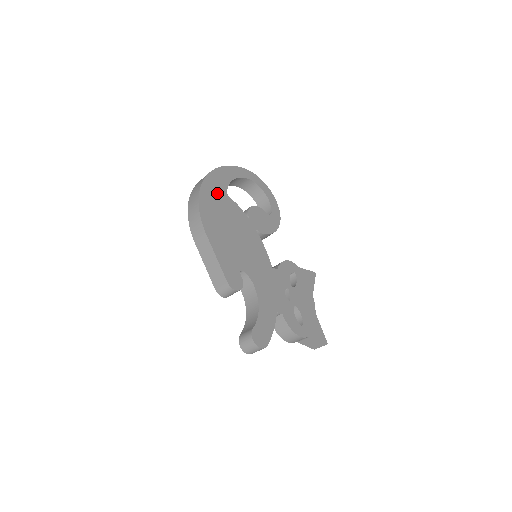
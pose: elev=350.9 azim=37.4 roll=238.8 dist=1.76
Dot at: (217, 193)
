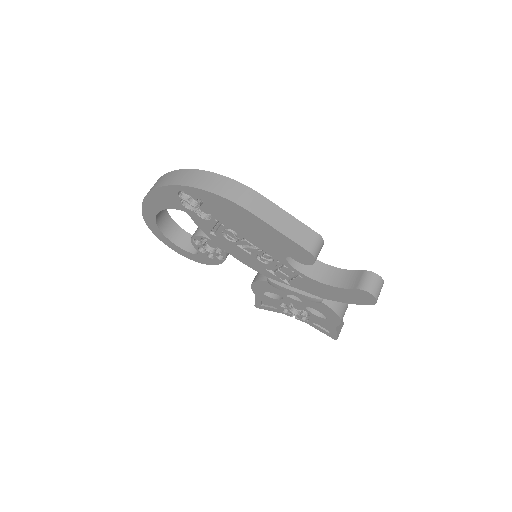
Dot at: occluded
